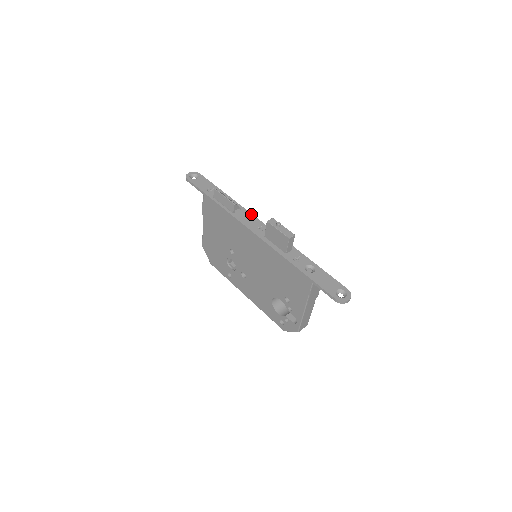
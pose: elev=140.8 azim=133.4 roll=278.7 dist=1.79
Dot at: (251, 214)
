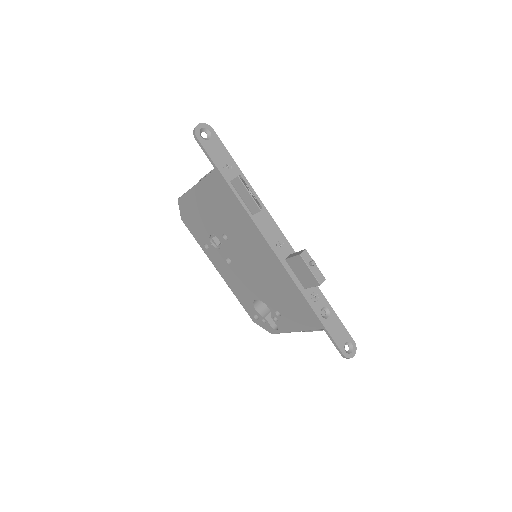
Dot at: (272, 219)
